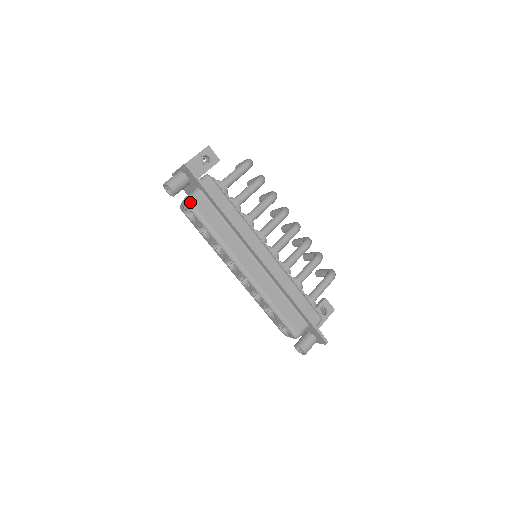
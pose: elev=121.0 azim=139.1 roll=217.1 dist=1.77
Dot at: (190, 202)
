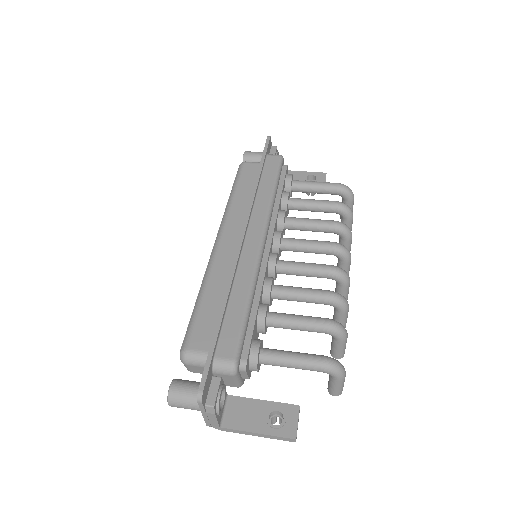
Dot at: (243, 163)
